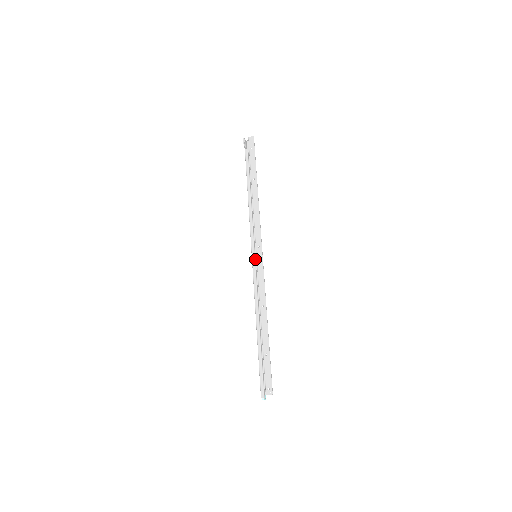
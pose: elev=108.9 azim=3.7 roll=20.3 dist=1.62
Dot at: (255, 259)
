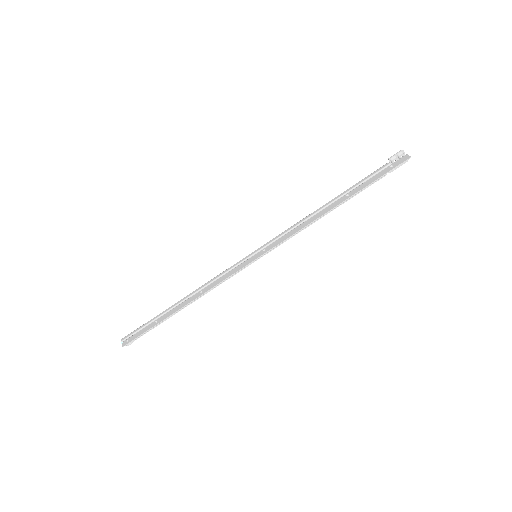
Dot at: (251, 257)
